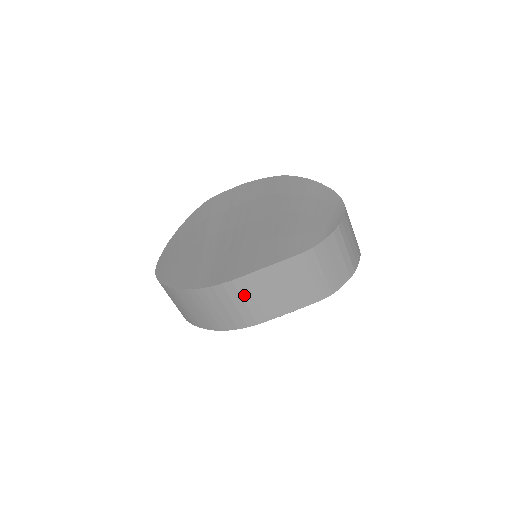
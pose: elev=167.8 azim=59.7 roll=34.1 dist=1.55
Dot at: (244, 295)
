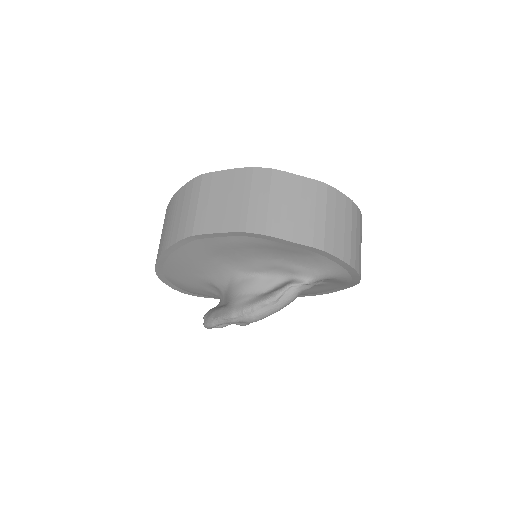
Dot at: (202, 194)
